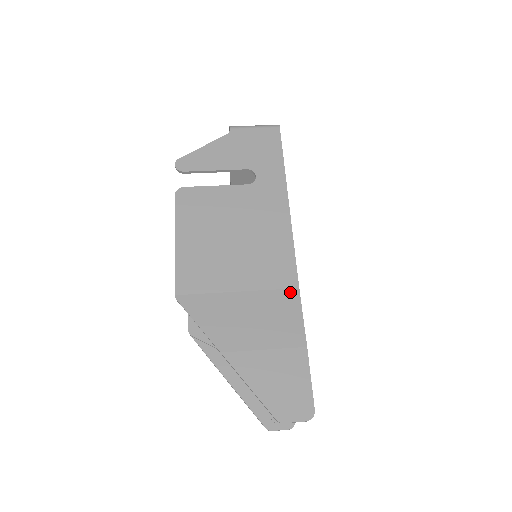
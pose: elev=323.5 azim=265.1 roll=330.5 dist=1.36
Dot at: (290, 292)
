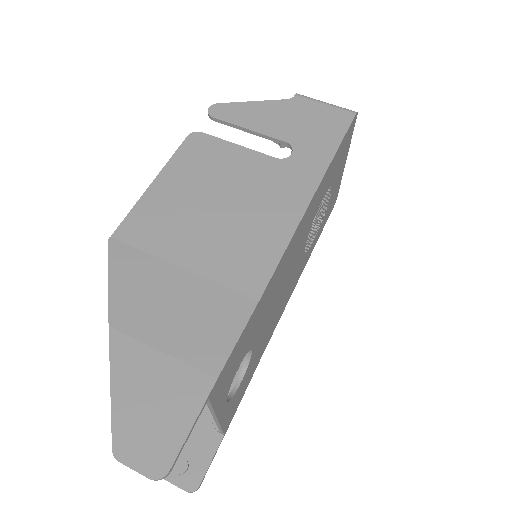
Dot at: (244, 300)
